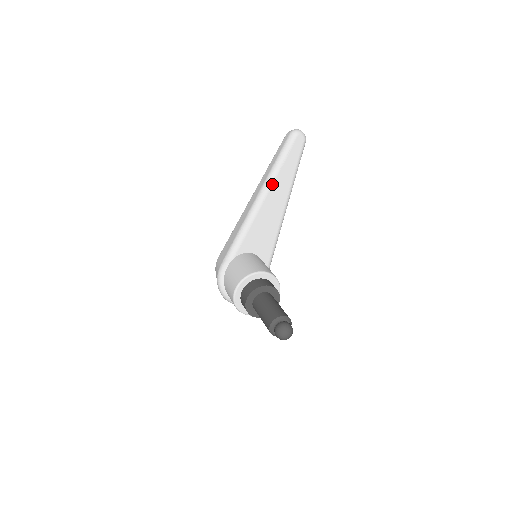
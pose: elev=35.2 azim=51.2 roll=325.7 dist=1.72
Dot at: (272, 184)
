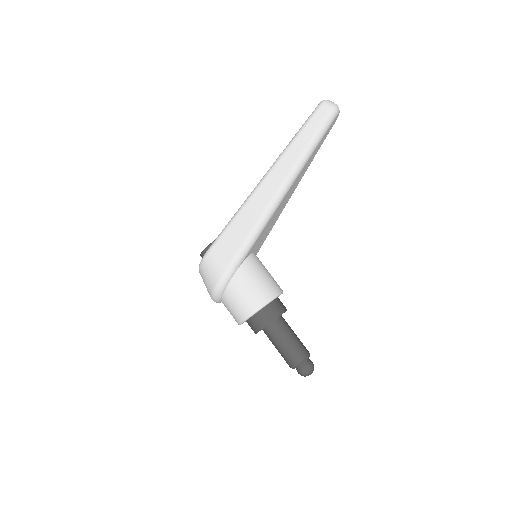
Dot at: (297, 177)
